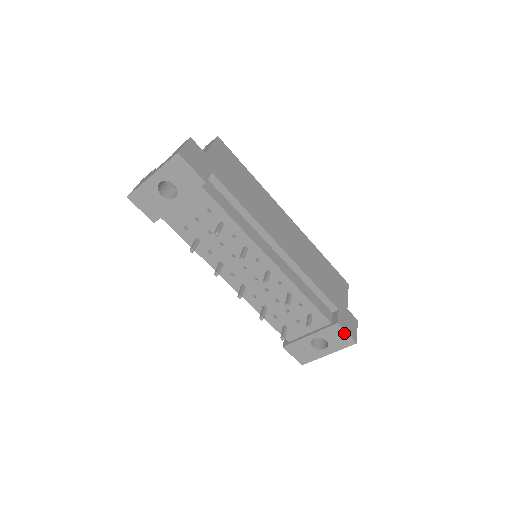
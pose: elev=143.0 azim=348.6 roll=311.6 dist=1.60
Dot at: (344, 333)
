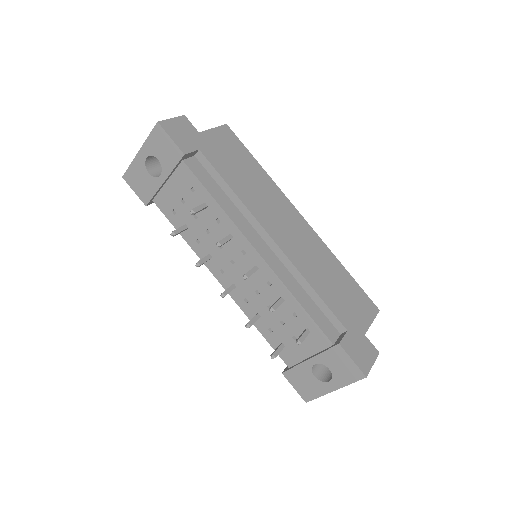
Dot at: (349, 360)
